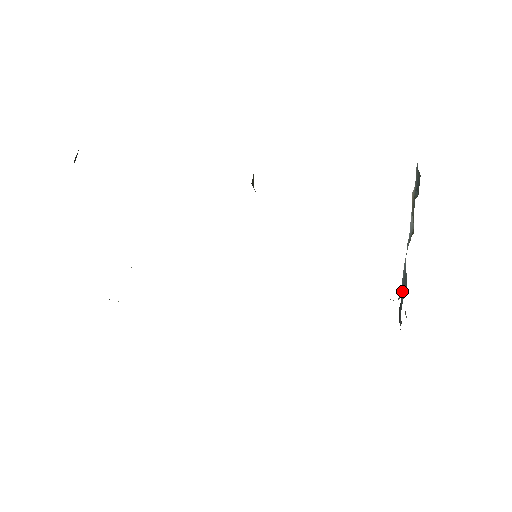
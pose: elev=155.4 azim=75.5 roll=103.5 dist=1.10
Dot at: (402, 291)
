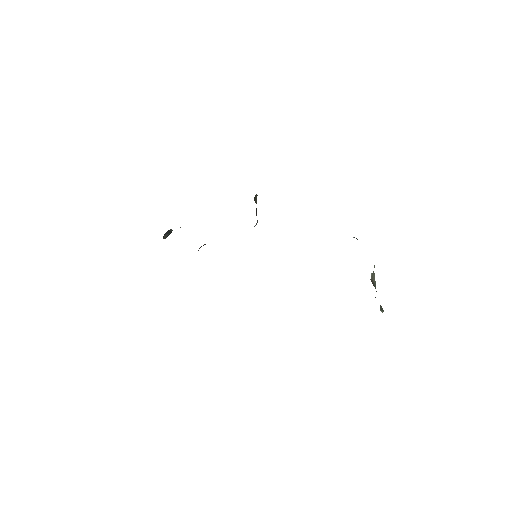
Dot at: occluded
